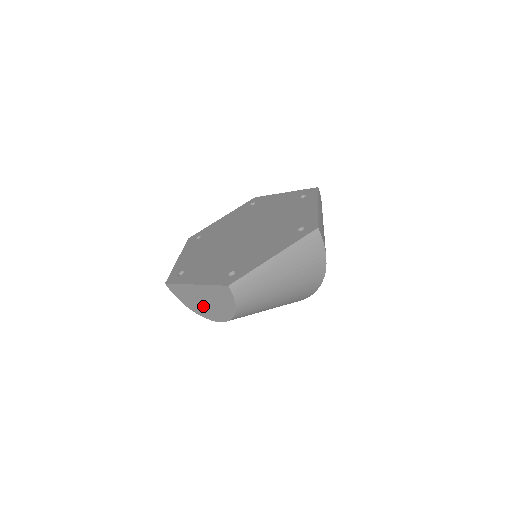
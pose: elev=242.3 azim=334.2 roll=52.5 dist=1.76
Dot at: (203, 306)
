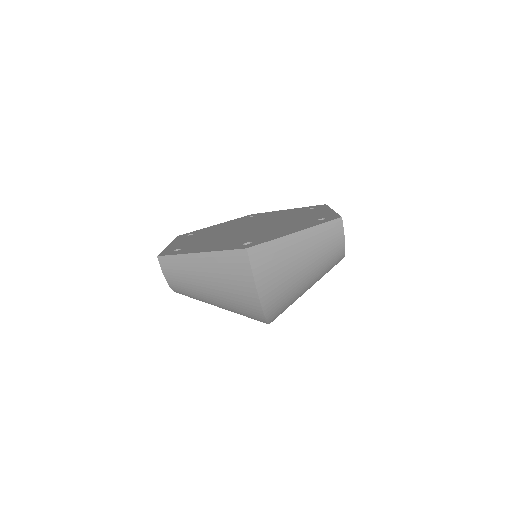
Dot at: occluded
